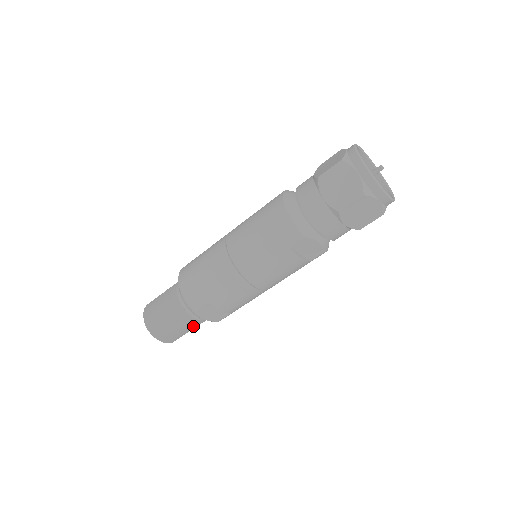
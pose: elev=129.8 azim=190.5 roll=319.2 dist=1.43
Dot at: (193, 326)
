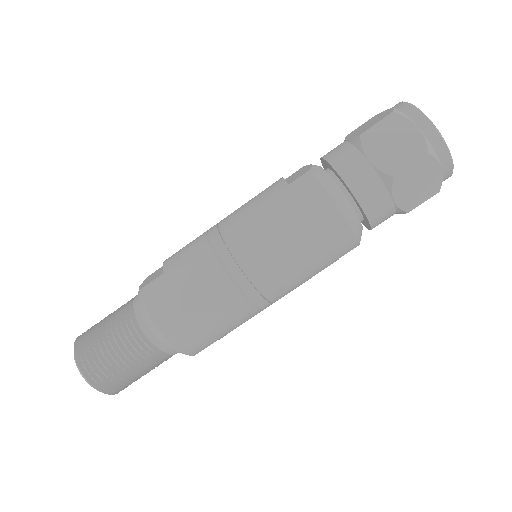
Dot at: occluded
